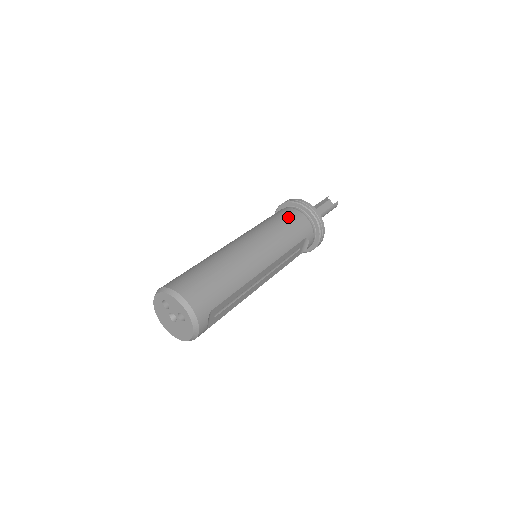
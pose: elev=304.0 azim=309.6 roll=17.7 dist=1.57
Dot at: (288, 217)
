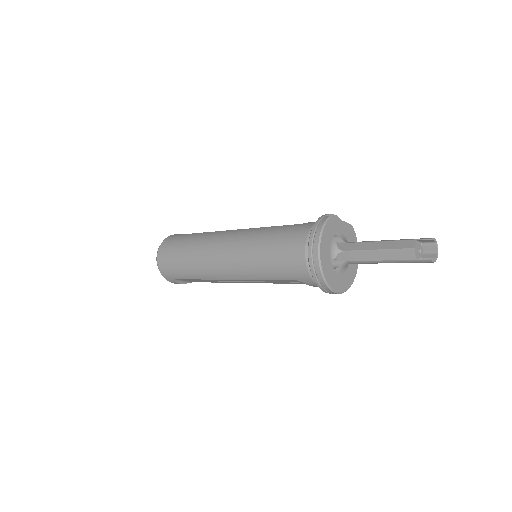
Dot at: (284, 247)
